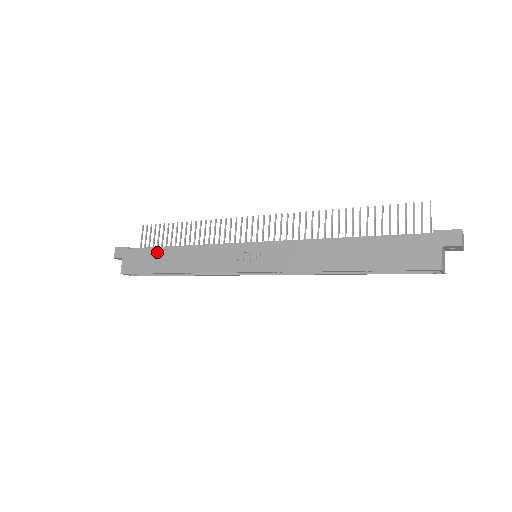
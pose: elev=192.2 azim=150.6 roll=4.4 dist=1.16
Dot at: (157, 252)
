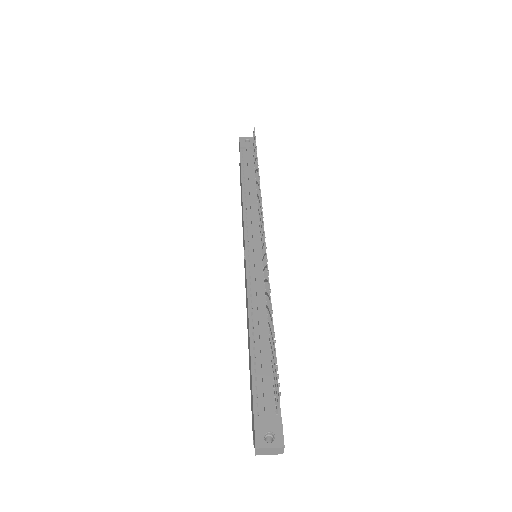
Dot at: occluded
